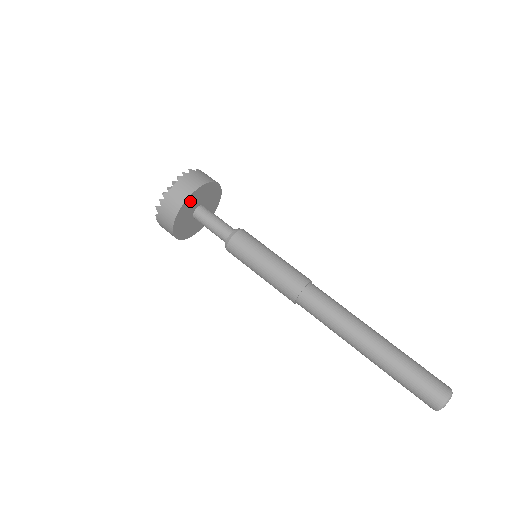
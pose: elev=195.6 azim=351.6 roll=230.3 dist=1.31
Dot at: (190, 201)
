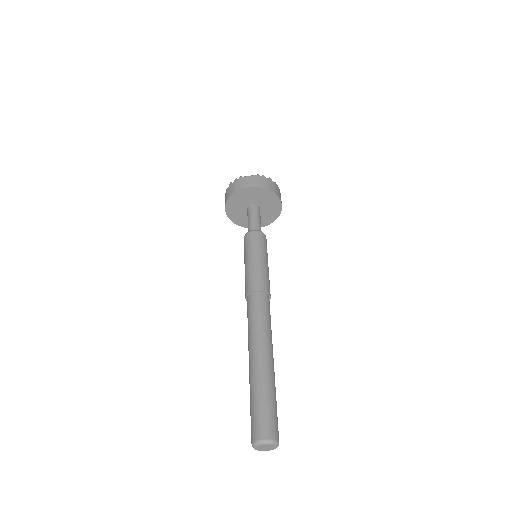
Dot at: (250, 192)
